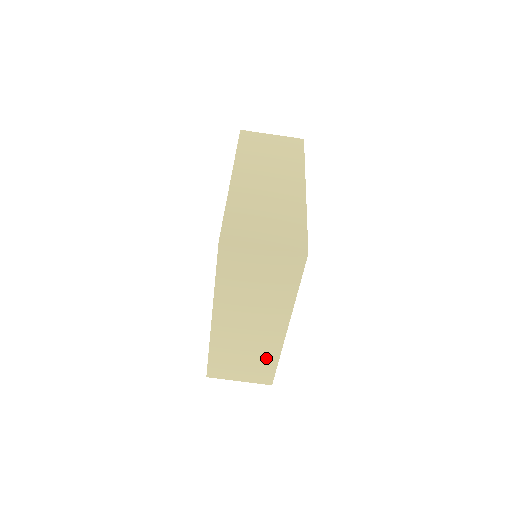
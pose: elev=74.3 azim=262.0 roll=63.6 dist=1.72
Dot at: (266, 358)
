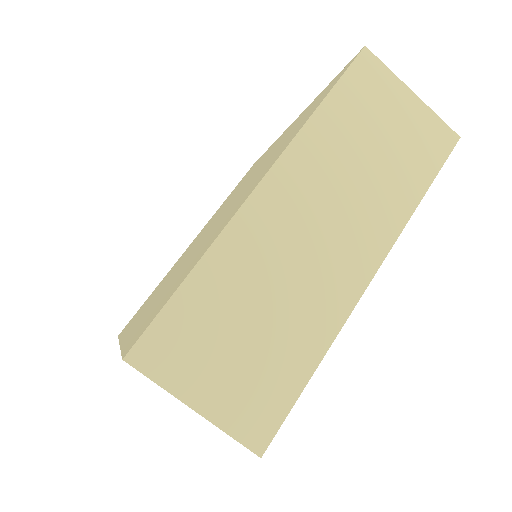
Dot at: (298, 345)
